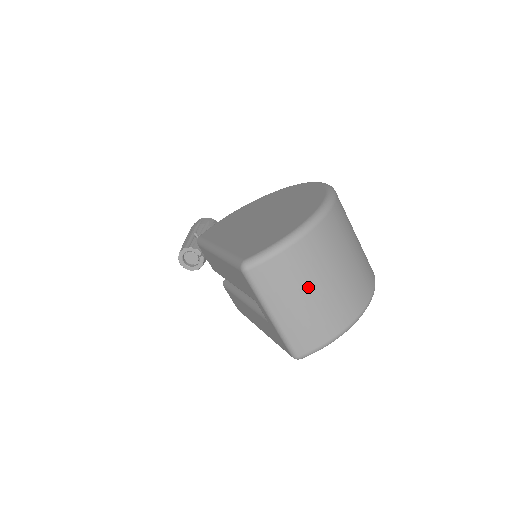
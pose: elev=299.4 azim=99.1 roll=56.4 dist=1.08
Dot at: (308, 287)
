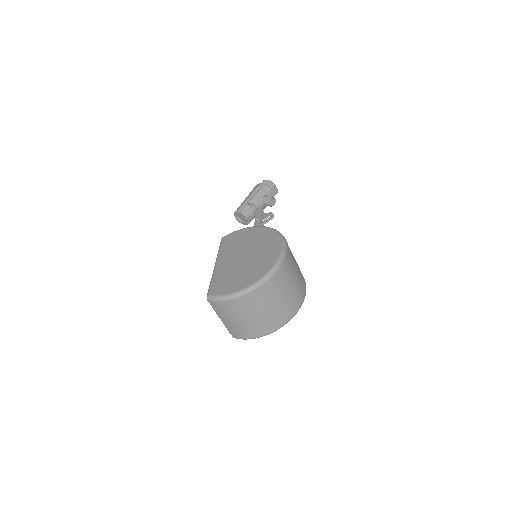
Dot at: (238, 317)
